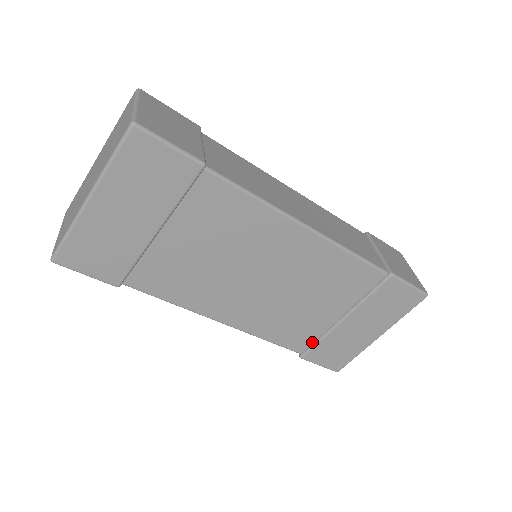
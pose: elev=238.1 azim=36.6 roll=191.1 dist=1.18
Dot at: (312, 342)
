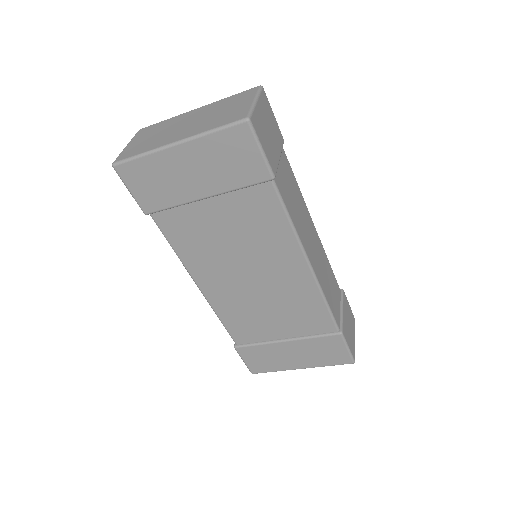
Dot at: (251, 342)
